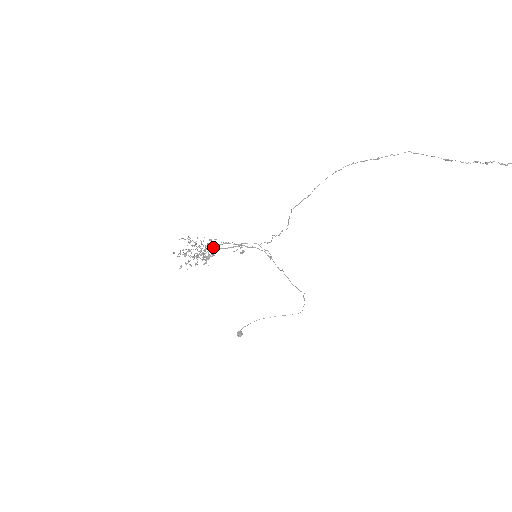
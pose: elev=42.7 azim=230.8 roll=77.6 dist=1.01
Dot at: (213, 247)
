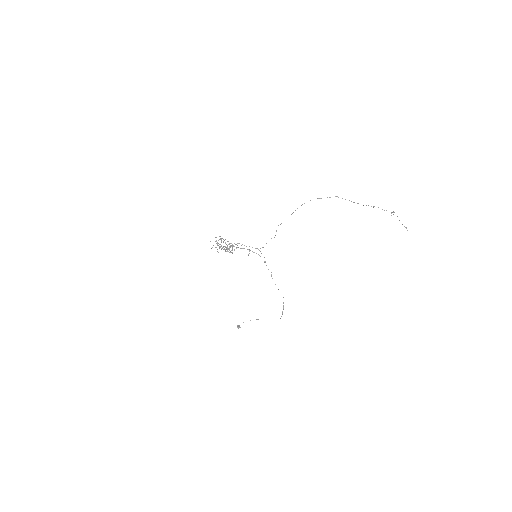
Dot at: (233, 246)
